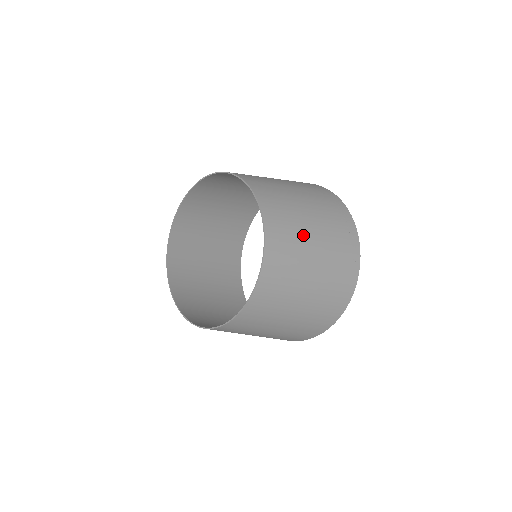
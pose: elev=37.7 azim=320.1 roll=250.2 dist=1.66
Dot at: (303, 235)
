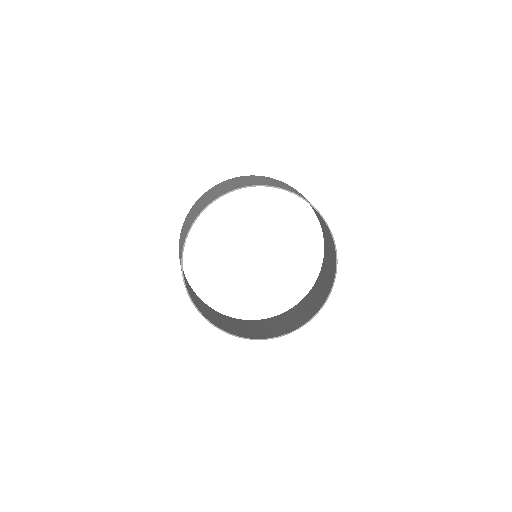
Dot at: occluded
